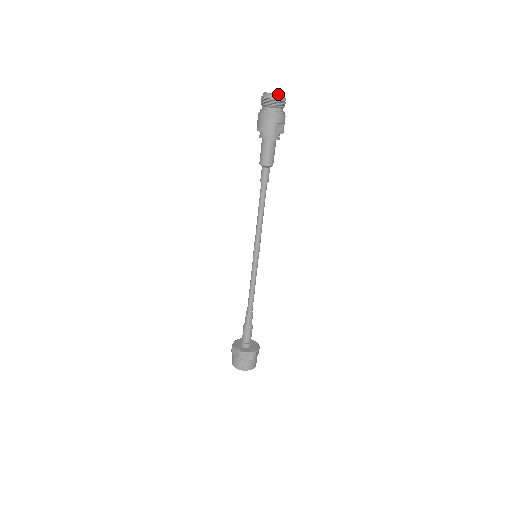
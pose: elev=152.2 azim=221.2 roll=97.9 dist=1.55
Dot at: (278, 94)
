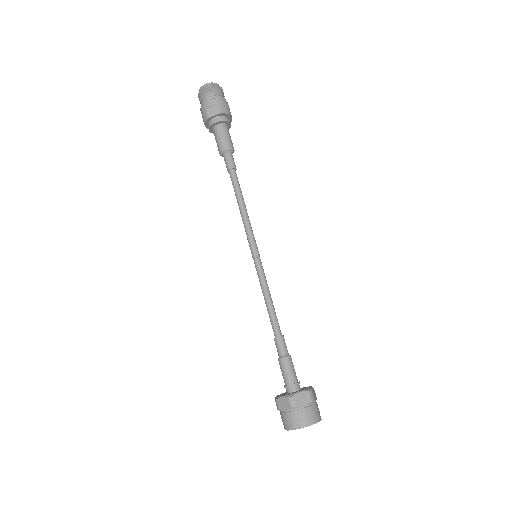
Dot at: (203, 86)
